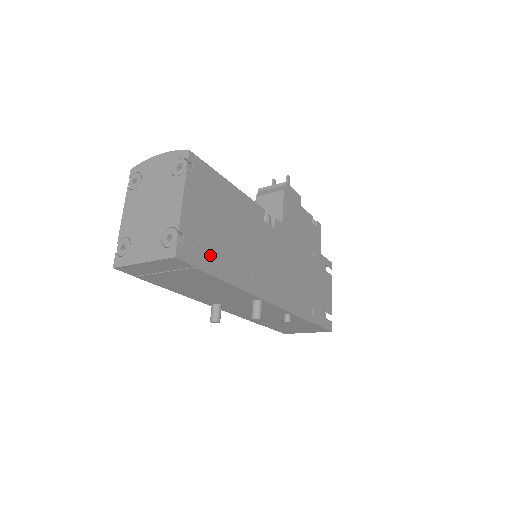
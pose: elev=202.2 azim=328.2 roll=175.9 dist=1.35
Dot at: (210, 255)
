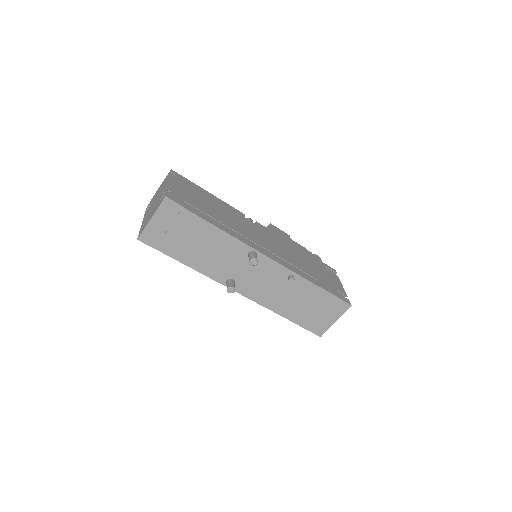
Dot at: (196, 209)
